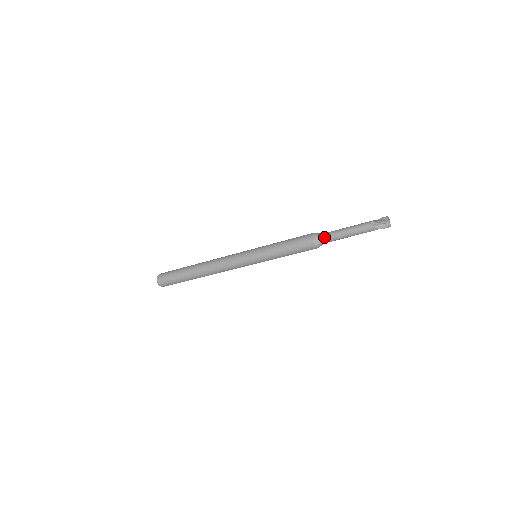
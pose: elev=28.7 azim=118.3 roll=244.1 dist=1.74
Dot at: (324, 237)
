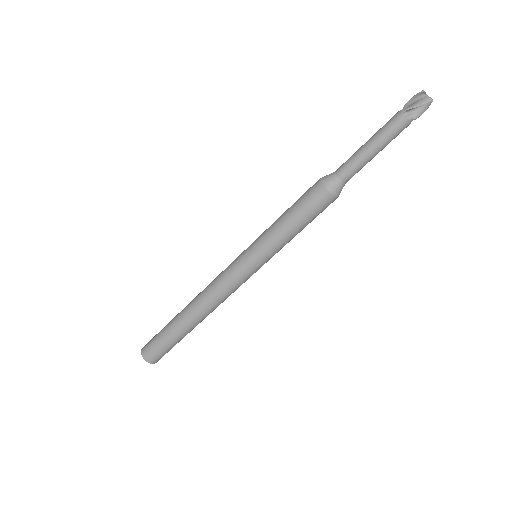
Dot at: (342, 178)
